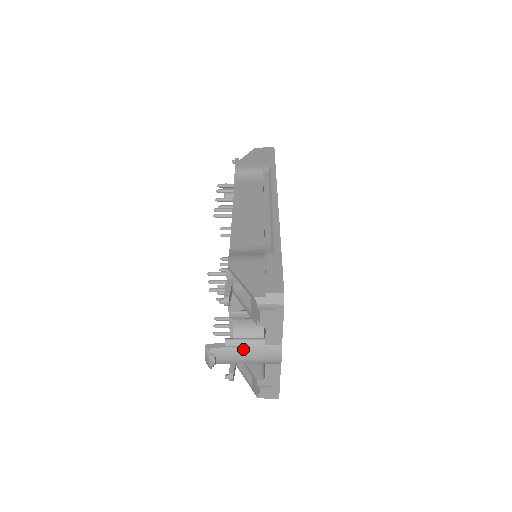
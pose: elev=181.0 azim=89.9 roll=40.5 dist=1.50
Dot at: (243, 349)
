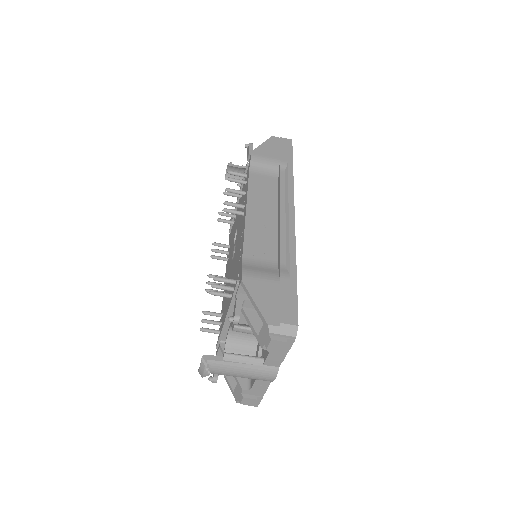
Dot at: (240, 366)
